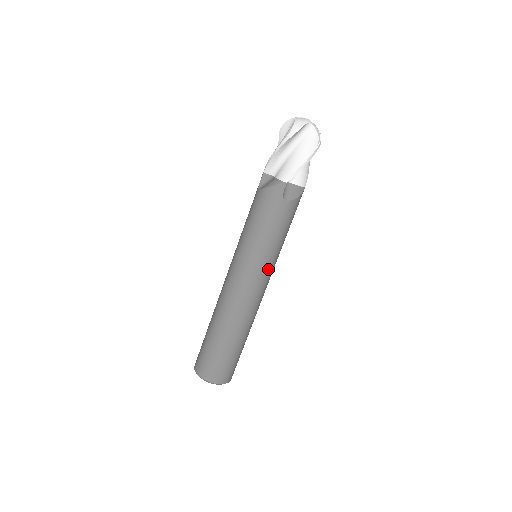
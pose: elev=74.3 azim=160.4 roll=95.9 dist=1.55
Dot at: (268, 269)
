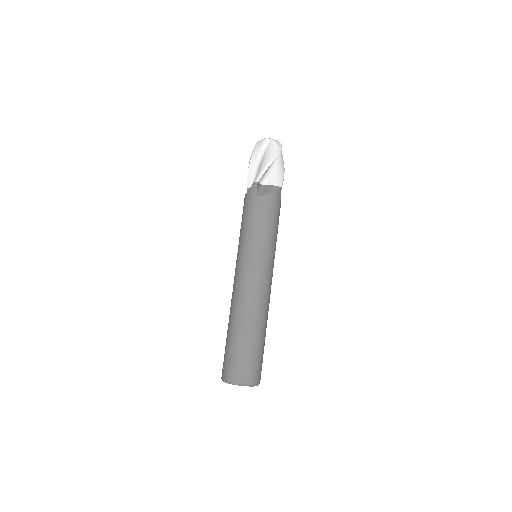
Dot at: (261, 258)
